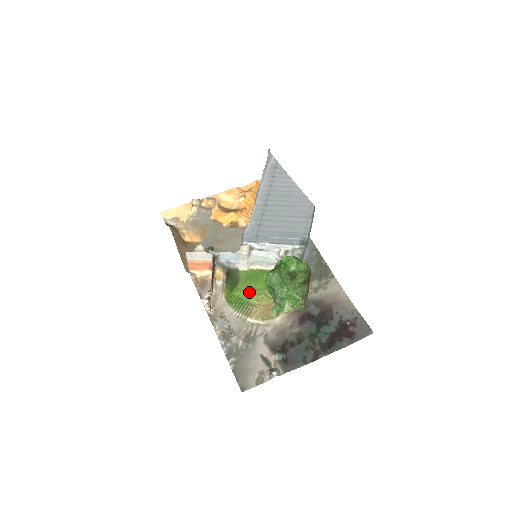
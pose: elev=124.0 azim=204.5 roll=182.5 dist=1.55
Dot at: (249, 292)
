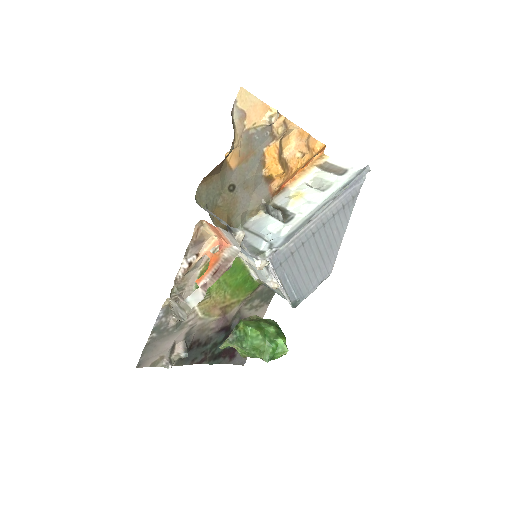
Dot at: (219, 281)
